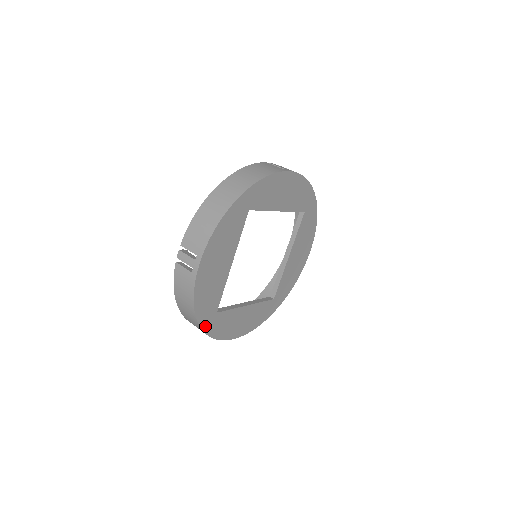
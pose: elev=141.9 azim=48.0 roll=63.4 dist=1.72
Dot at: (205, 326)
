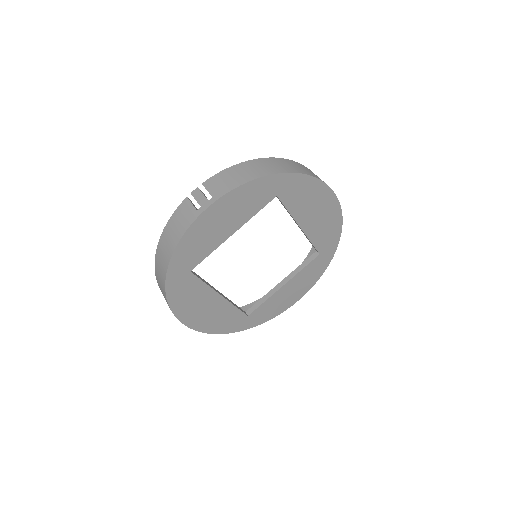
Dot at: (245, 327)
